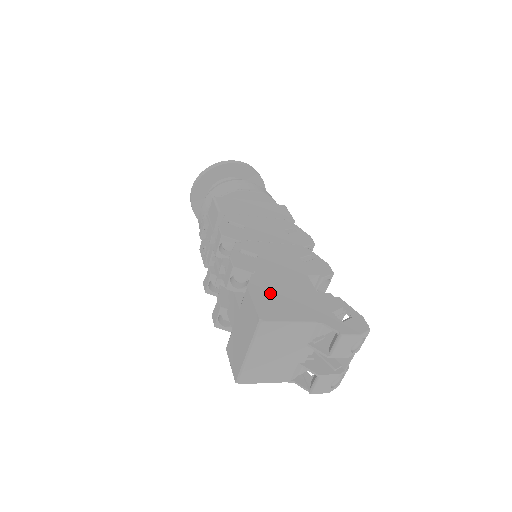
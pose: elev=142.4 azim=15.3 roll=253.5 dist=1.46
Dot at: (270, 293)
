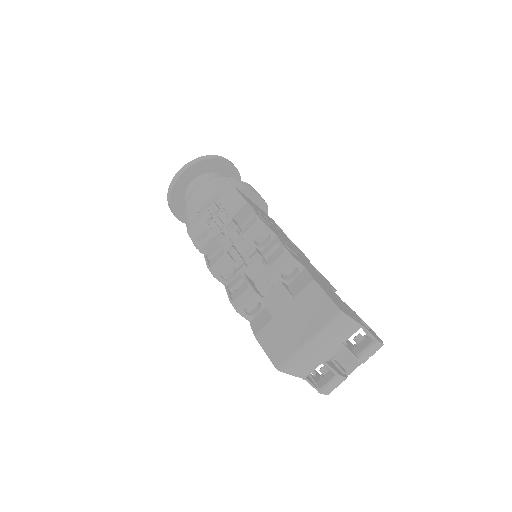
Dot at: (327, 290)
